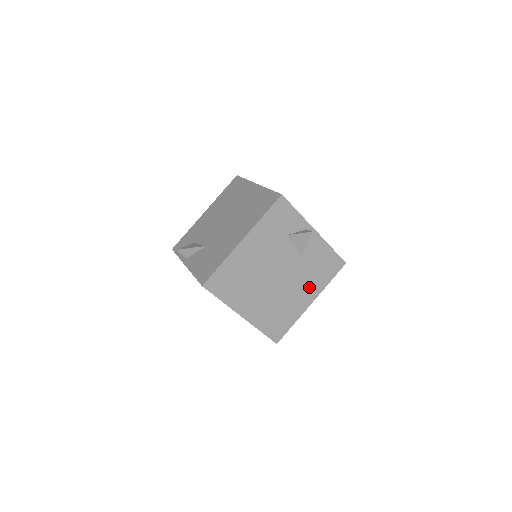
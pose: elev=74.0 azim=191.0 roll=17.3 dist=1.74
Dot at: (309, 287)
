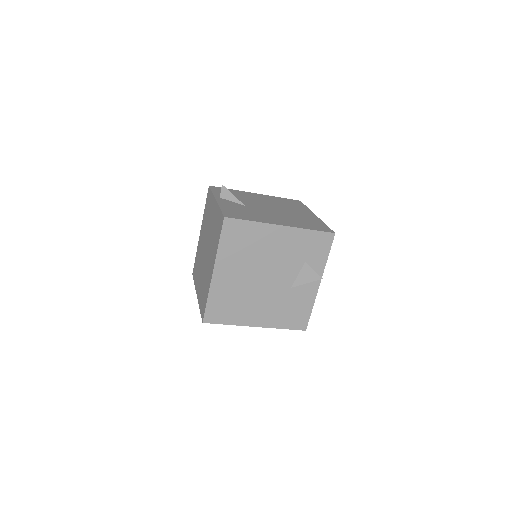
Dot at: (269, 314)
